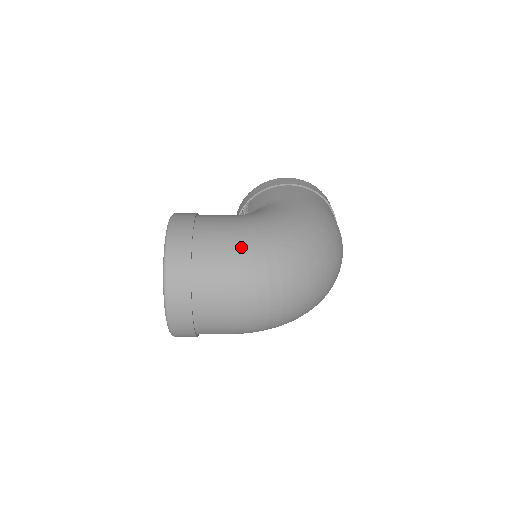
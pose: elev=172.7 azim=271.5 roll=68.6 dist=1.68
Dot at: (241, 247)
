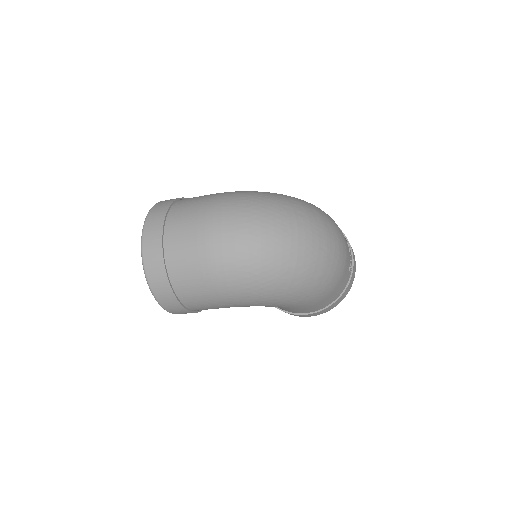
Dot at: (216, 194)
